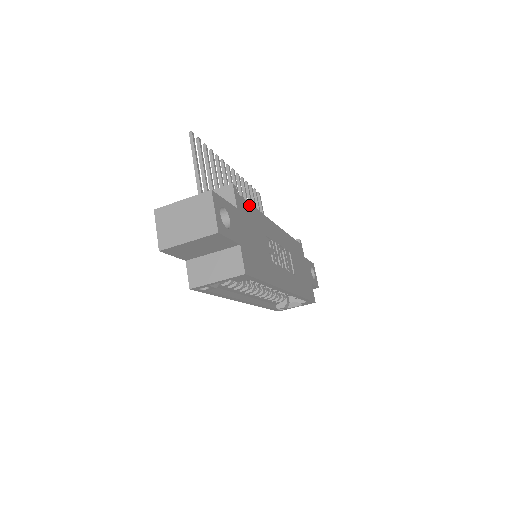
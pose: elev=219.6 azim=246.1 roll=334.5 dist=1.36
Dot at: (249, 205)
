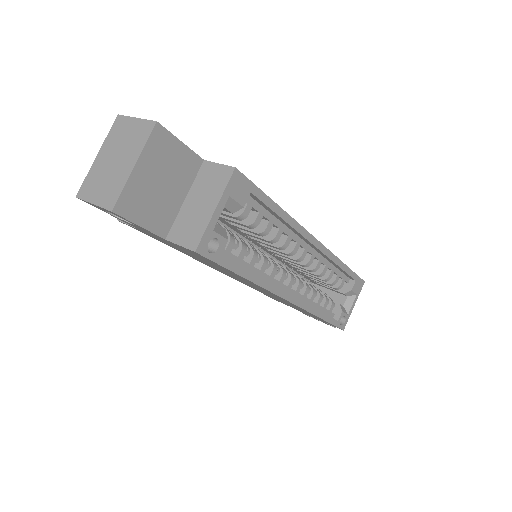
Dot at: occluded
